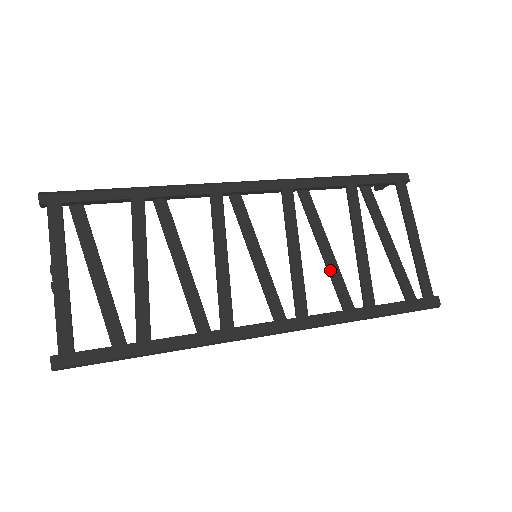
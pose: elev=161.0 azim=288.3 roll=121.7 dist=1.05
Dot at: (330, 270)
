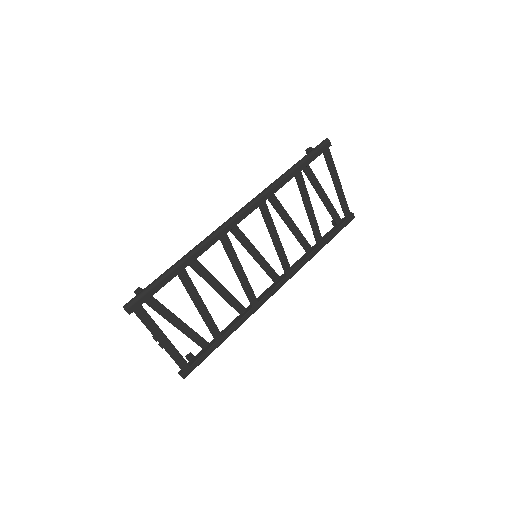
Dot at: (296, 235)
